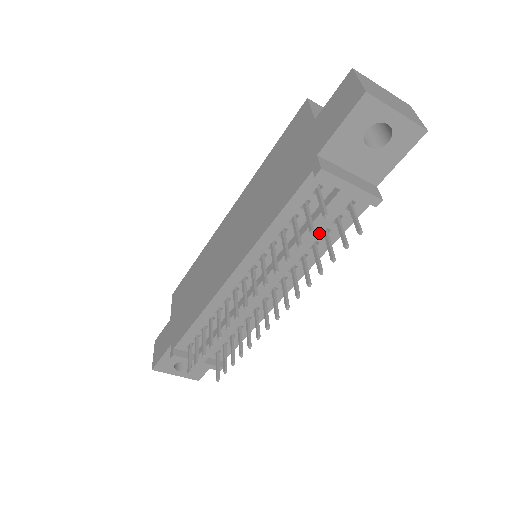
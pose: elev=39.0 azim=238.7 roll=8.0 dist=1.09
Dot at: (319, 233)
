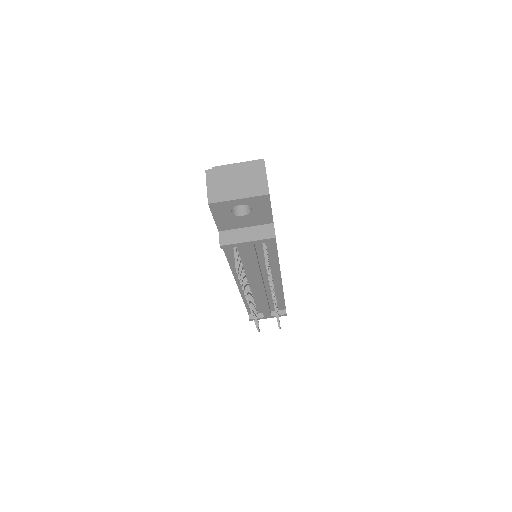
Dot at: (262, 256)
